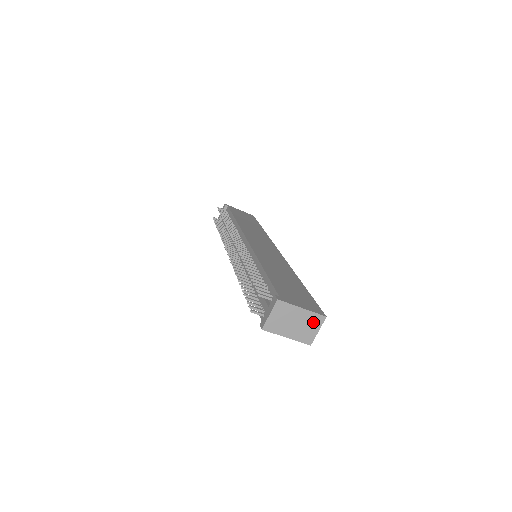
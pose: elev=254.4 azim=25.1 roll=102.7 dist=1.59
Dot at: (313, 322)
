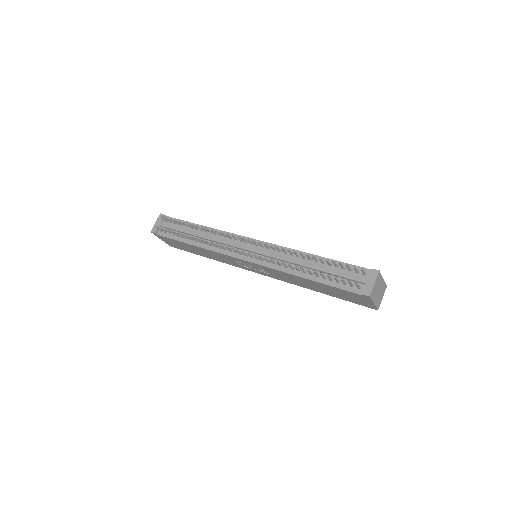
Dot at: (383, 291)
